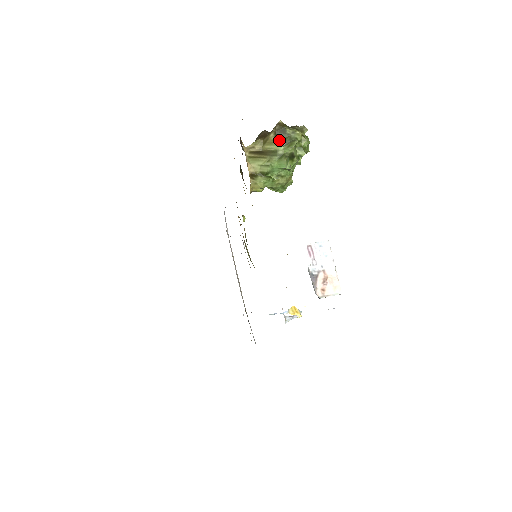
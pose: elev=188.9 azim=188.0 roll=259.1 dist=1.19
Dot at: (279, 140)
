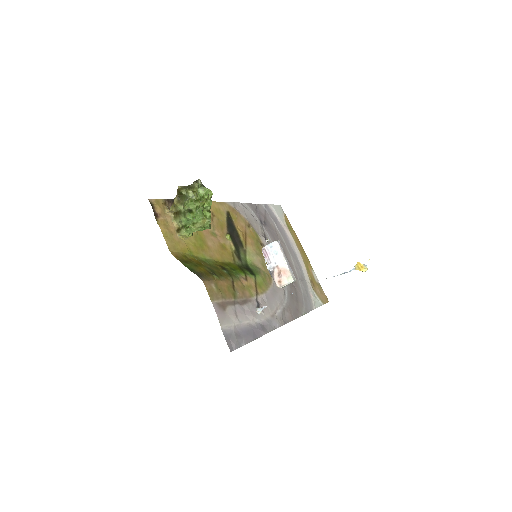
Dot at: (181, 201)
